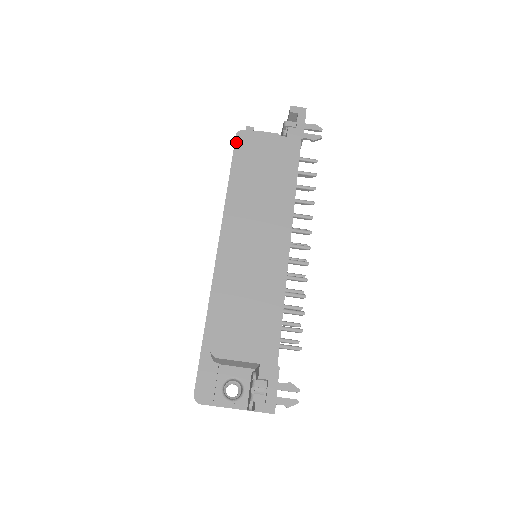
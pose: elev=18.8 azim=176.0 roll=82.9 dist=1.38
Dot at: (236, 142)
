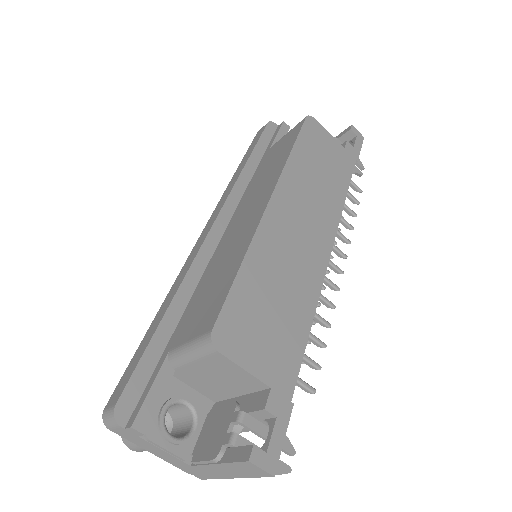
Dot at: (266, 129)
